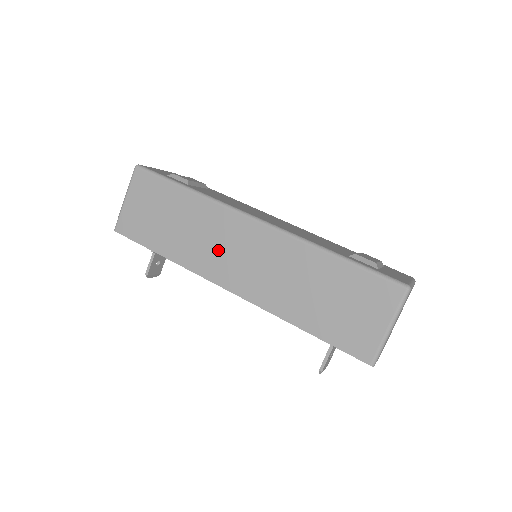
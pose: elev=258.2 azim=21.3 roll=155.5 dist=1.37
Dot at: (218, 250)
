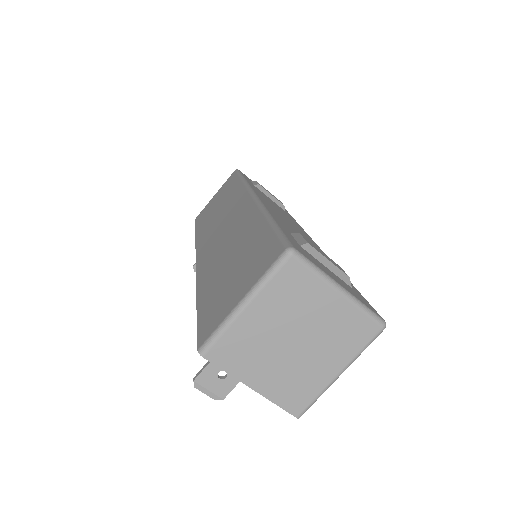
Dot at: (218, 225)
